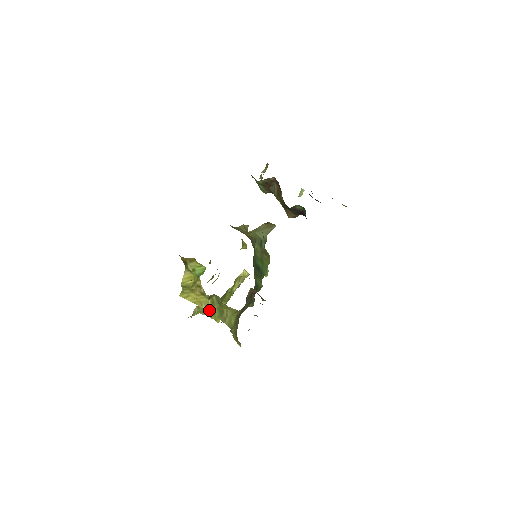
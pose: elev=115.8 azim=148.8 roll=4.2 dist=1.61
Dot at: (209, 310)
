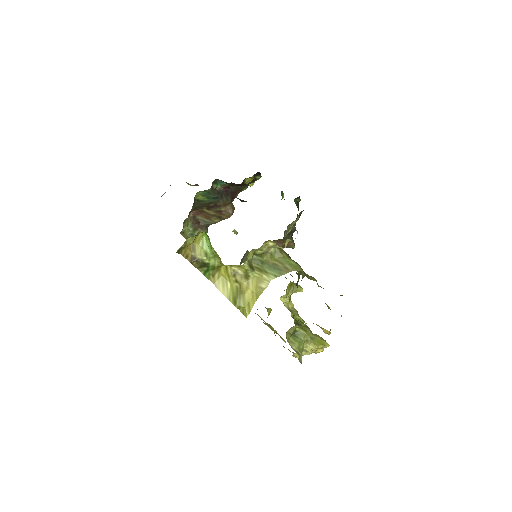
Dot at: (268, 280)
